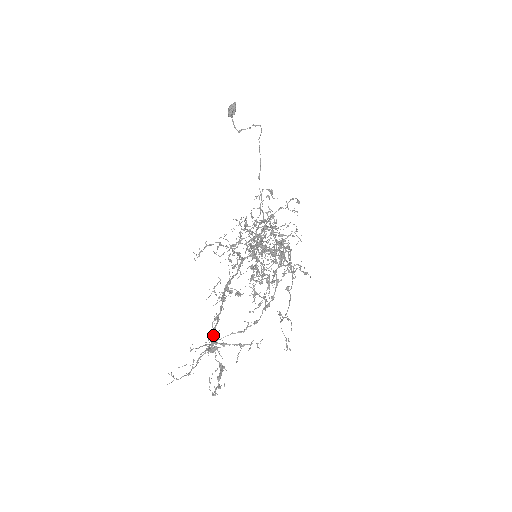
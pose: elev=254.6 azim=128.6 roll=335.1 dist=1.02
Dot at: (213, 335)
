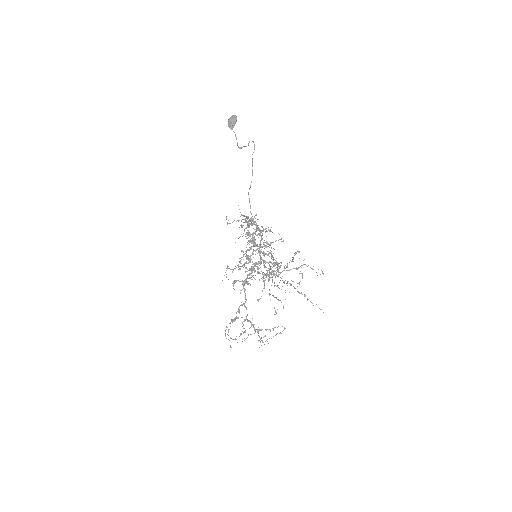
Dot at: (250, 322)
